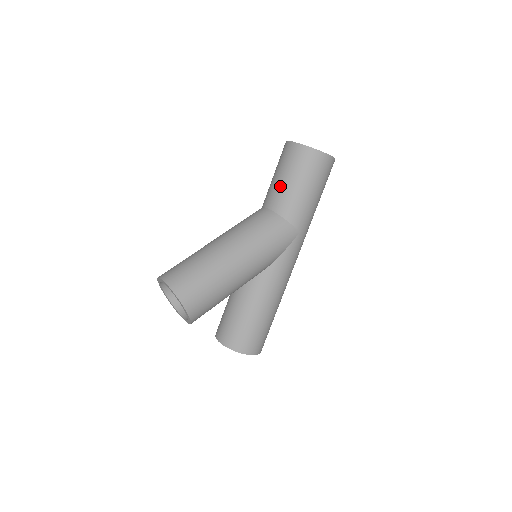
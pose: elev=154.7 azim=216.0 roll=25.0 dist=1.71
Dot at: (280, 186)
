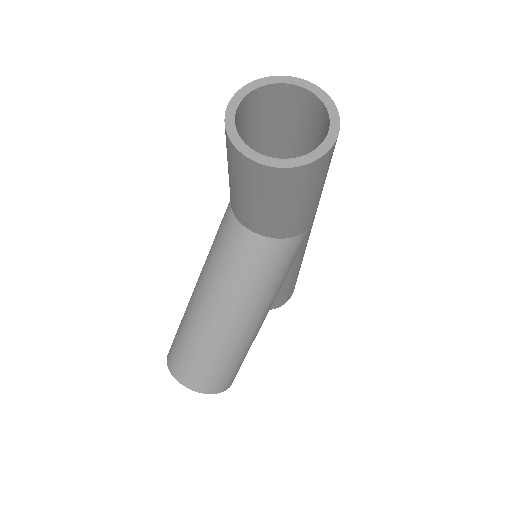
Dot at: (259, 214)
